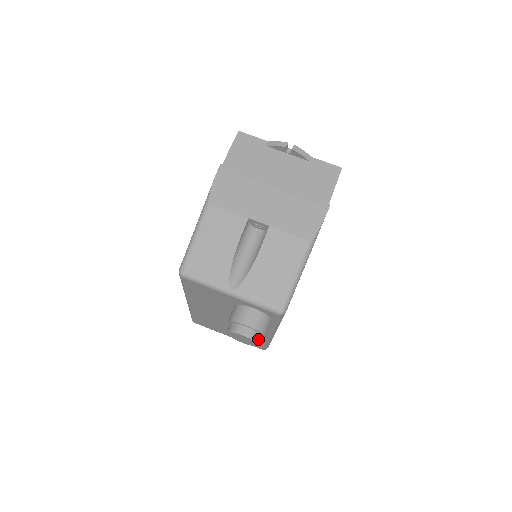
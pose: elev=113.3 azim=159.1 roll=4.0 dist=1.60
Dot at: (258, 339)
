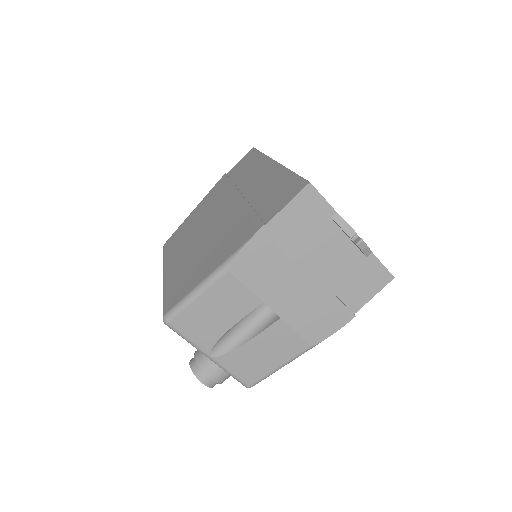
Dot at: occluded
